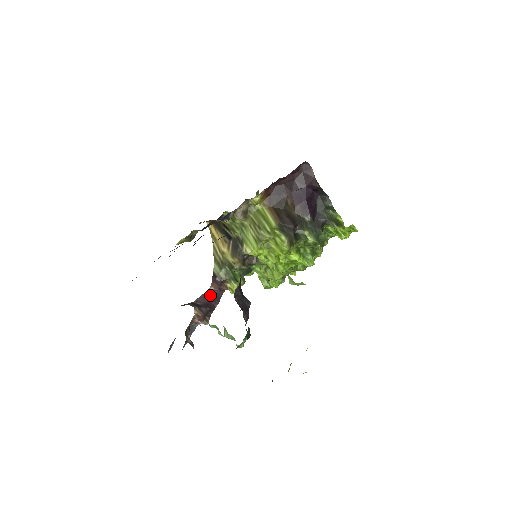
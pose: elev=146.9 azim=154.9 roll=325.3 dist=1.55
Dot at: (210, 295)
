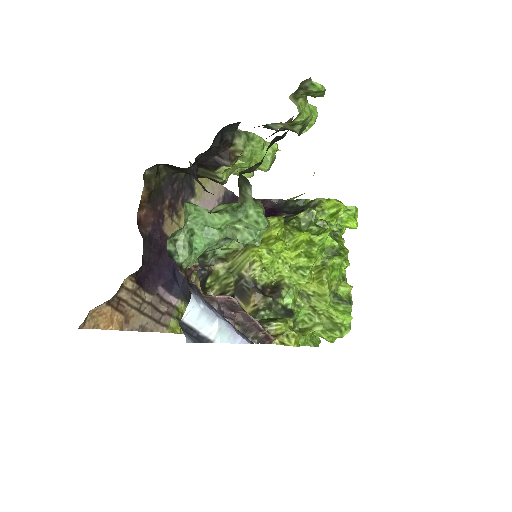
Dot at: (244, 332)
